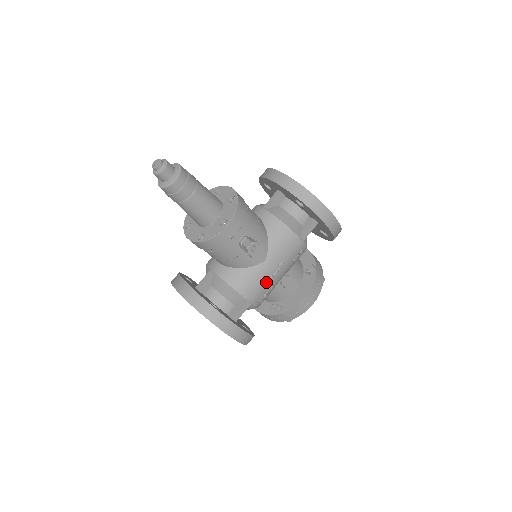
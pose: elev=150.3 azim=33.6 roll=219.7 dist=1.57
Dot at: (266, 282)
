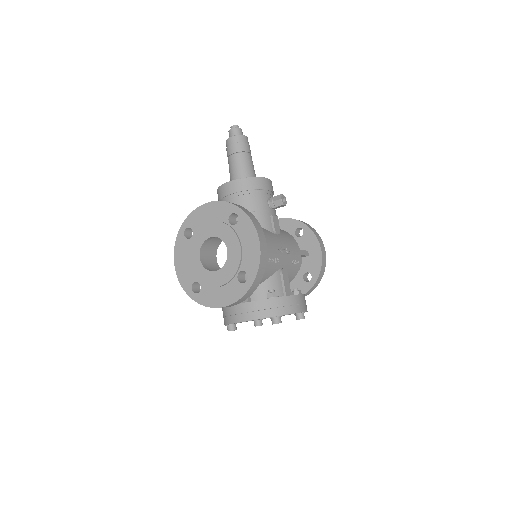
Dot at: (277, 249)
